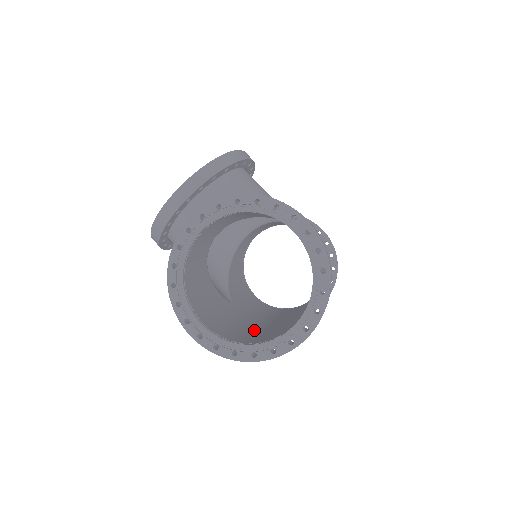
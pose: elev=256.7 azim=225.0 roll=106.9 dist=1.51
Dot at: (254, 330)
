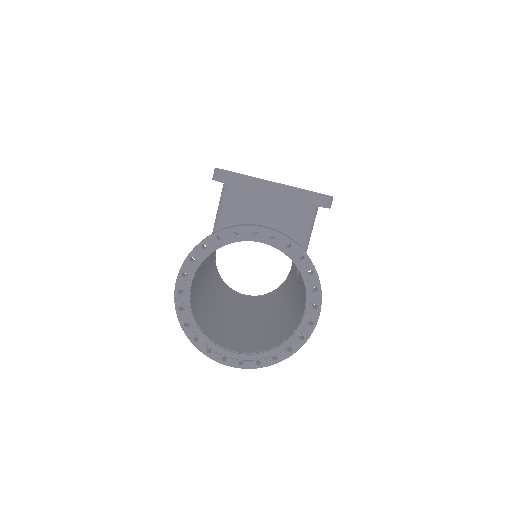
Dot at: (205, 306)
